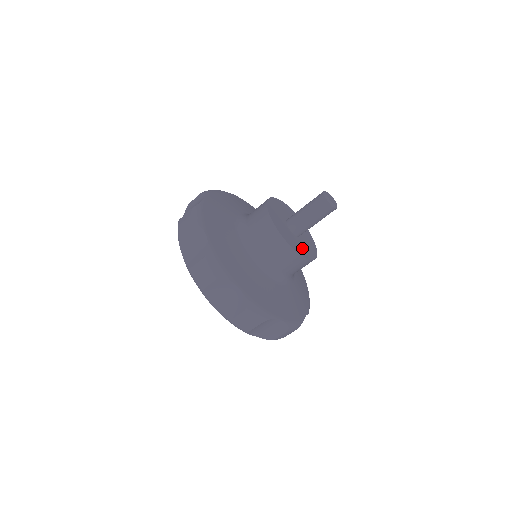
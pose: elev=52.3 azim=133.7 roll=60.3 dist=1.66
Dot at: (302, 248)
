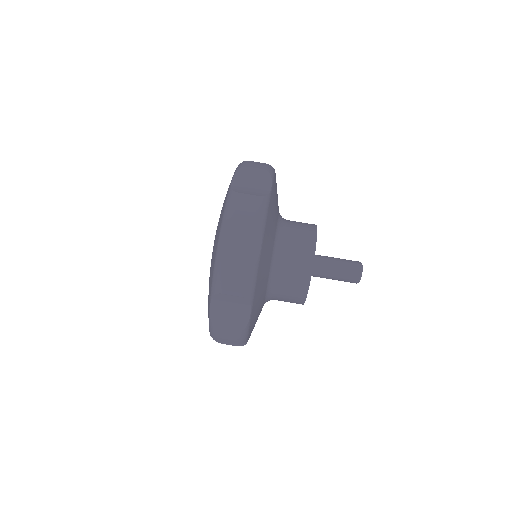
Dot at: occluded
